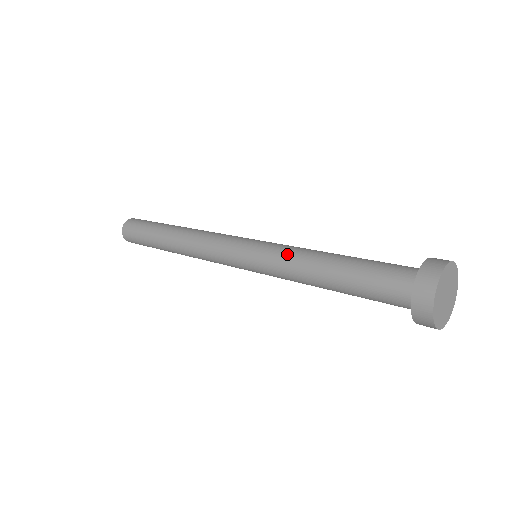
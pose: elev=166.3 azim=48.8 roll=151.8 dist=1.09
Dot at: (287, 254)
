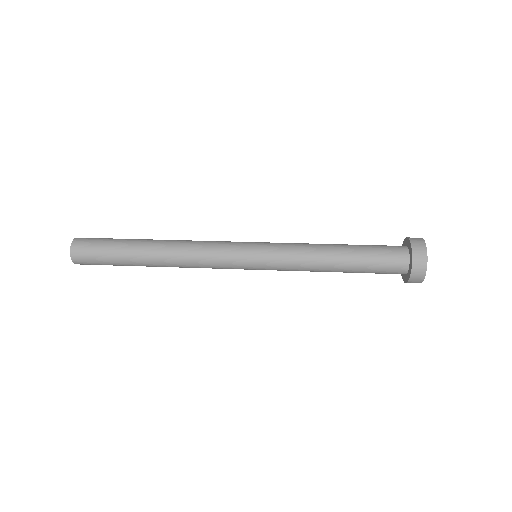
Dot at: (297, 259)
